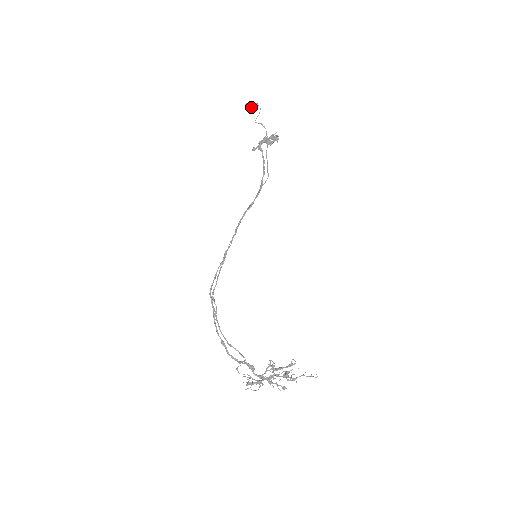
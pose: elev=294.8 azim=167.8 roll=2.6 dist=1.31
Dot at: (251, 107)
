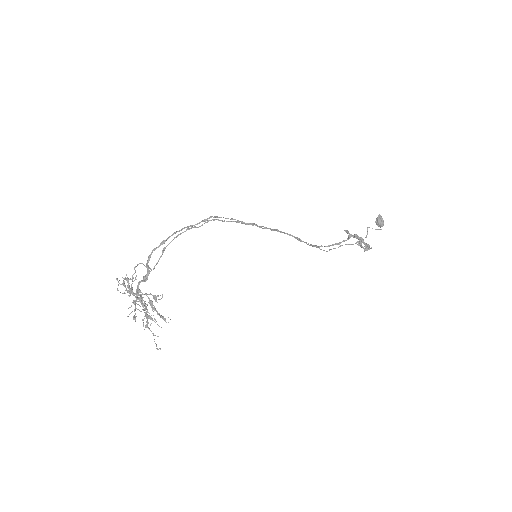
Dot at: (380, 221)
